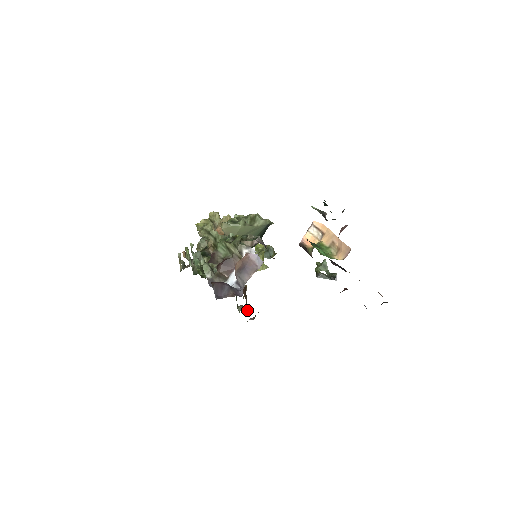
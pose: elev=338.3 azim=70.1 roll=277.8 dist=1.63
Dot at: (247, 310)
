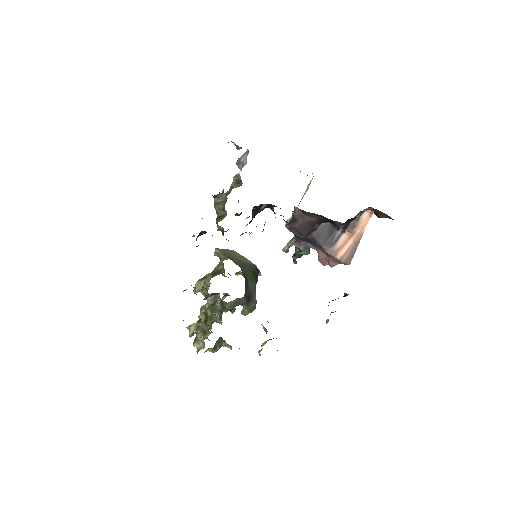
Dot at: occluded
